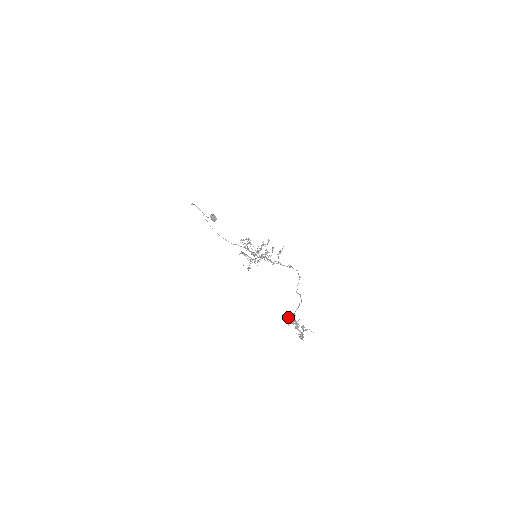
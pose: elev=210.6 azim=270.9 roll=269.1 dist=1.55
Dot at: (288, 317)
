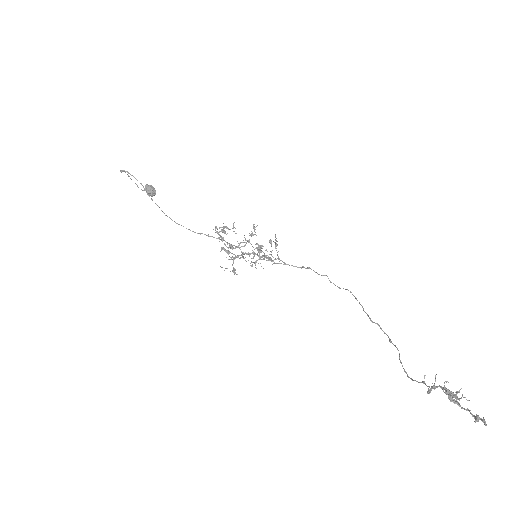
Dot at: occluded
